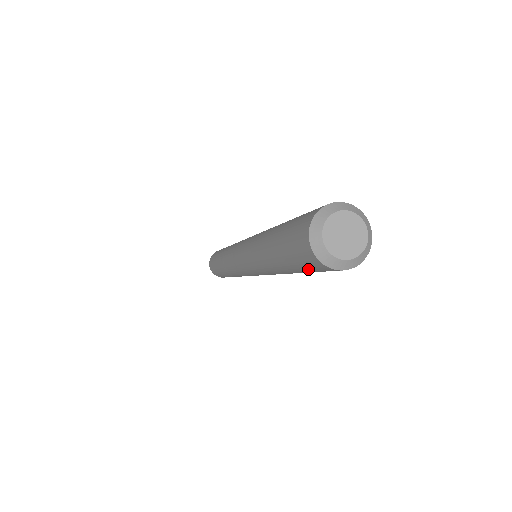
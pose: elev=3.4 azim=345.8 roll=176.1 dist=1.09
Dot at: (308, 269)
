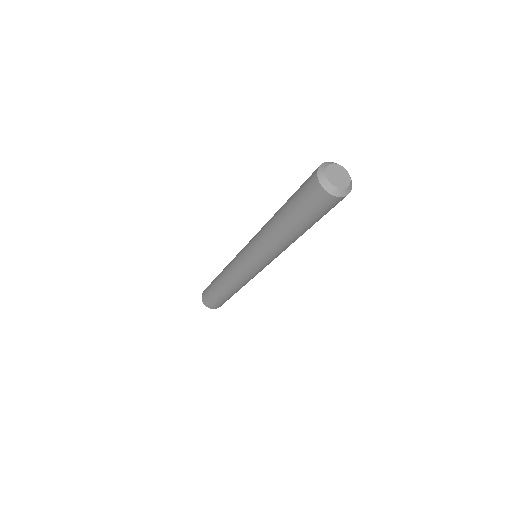
Dot at: (302, 196)
